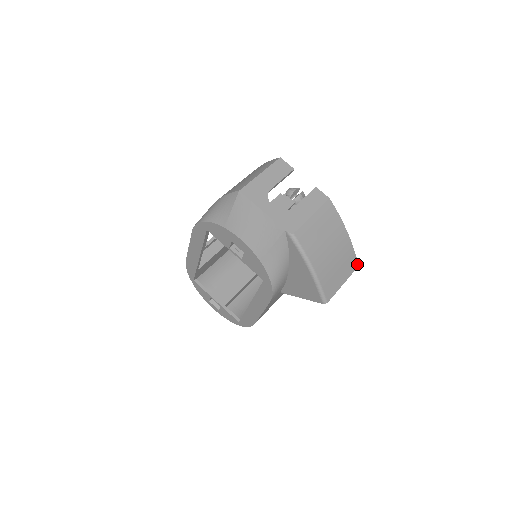
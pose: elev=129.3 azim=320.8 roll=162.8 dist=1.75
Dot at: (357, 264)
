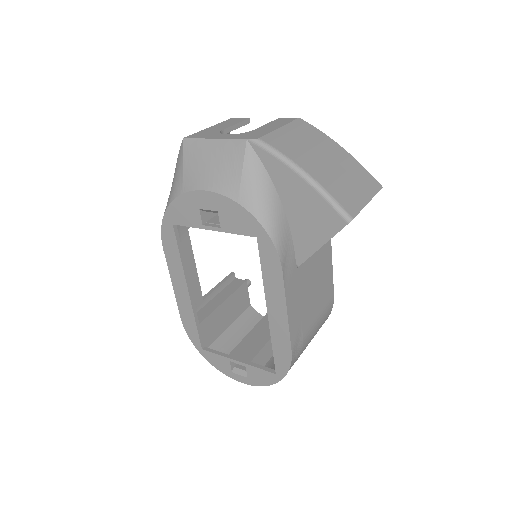
Dot at: (378, 185)
